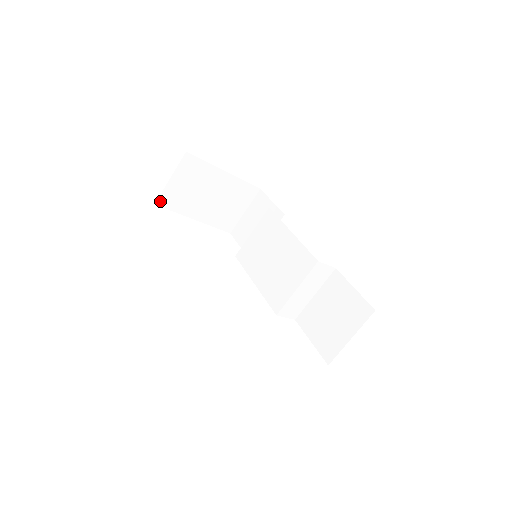
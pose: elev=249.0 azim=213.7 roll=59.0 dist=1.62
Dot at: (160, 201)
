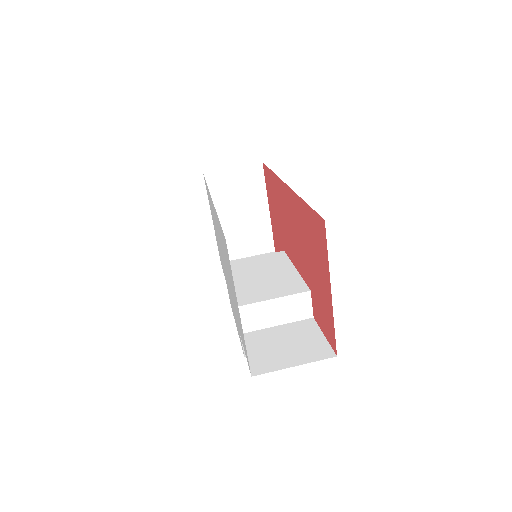
Dot at: (209, 175)
